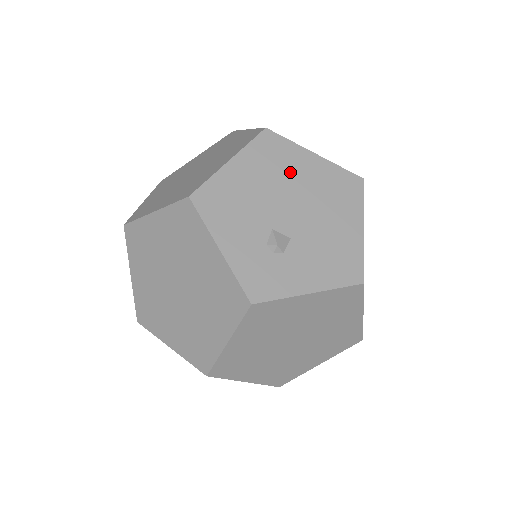
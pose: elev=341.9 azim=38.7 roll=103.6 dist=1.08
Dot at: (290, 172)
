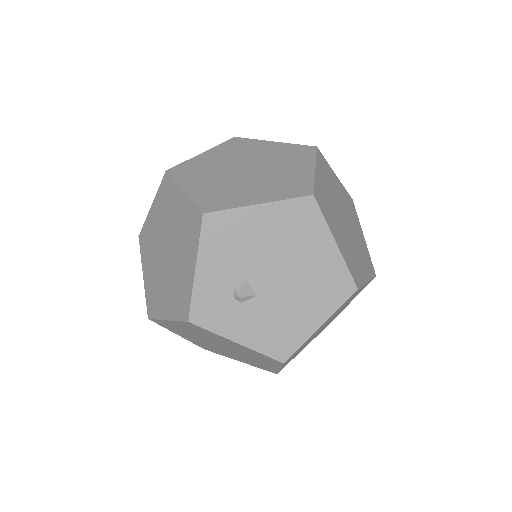
Dot at: (301, 245)
